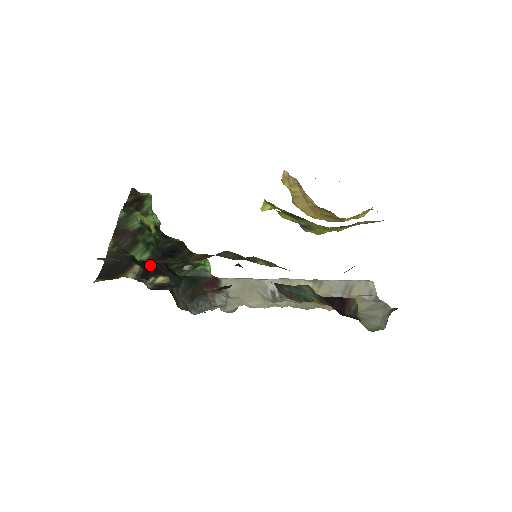
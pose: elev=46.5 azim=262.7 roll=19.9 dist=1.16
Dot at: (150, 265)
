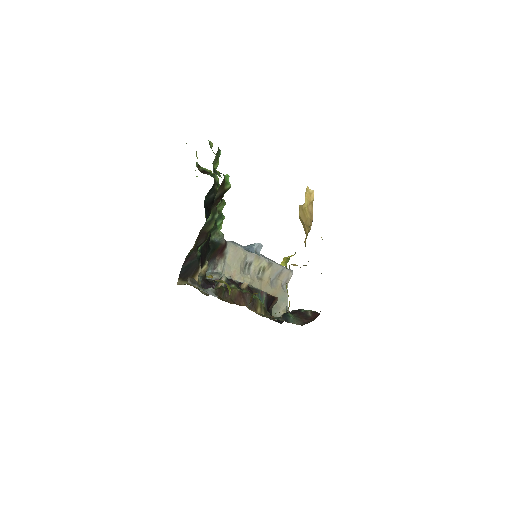
Dot at: (203, 251)
